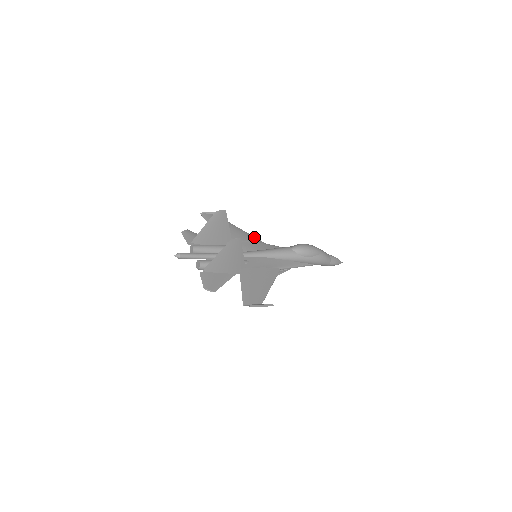
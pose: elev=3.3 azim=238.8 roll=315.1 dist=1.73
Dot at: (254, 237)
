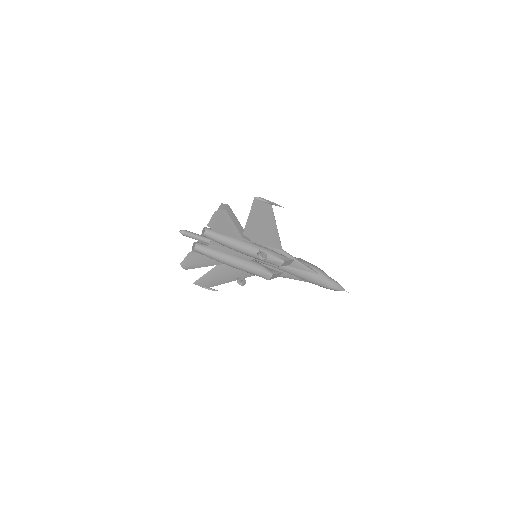
Dot at: (250, 274)
